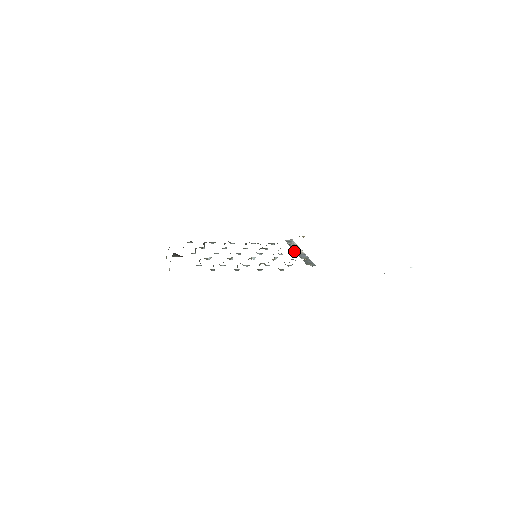
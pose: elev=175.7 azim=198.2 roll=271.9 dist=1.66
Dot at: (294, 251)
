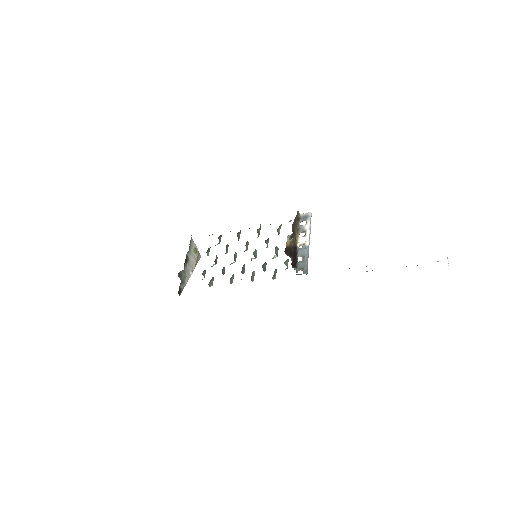
Dot at: (298, 242)
